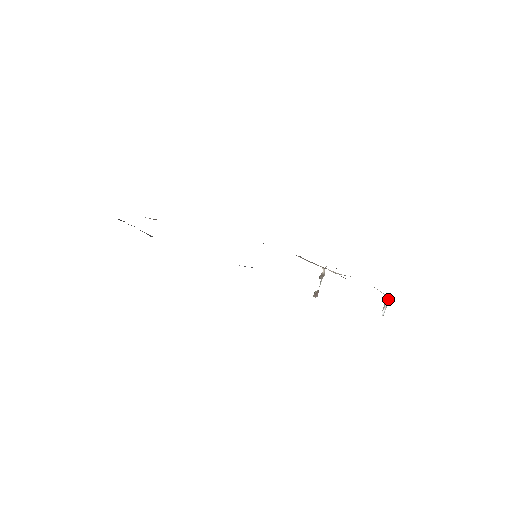
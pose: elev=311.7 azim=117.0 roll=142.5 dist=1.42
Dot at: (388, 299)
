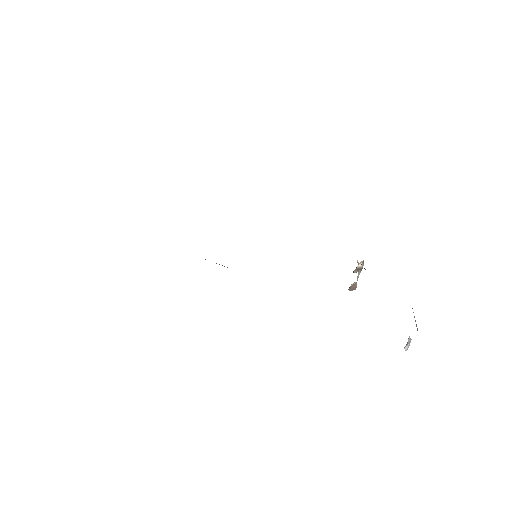
Dot at: (410, 338)
